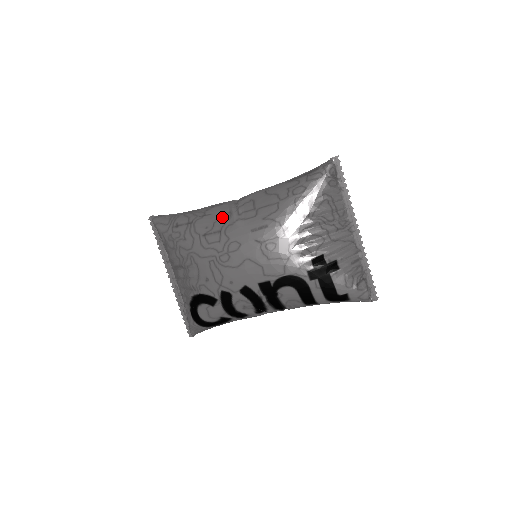
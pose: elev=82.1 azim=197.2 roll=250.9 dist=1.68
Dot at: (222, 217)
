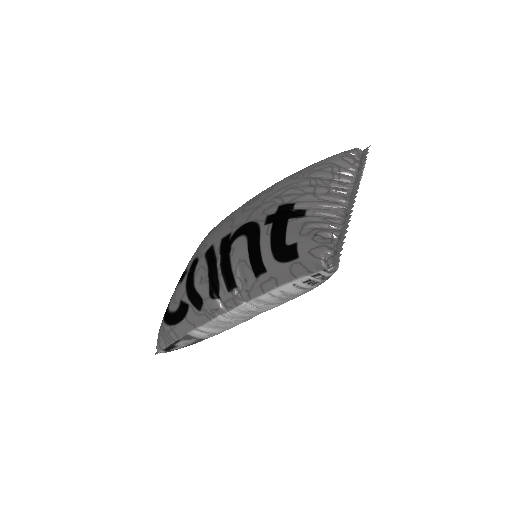
Dot at: occluded
